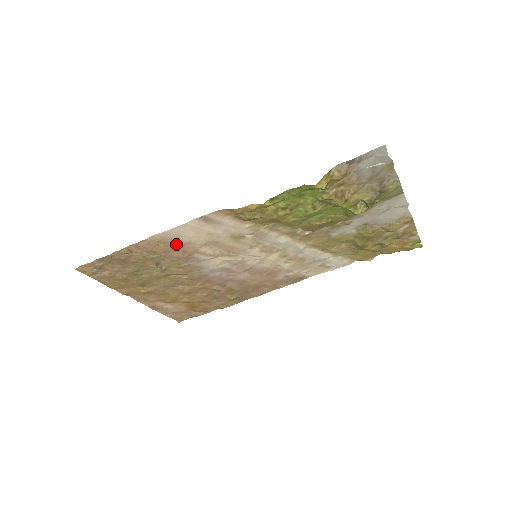
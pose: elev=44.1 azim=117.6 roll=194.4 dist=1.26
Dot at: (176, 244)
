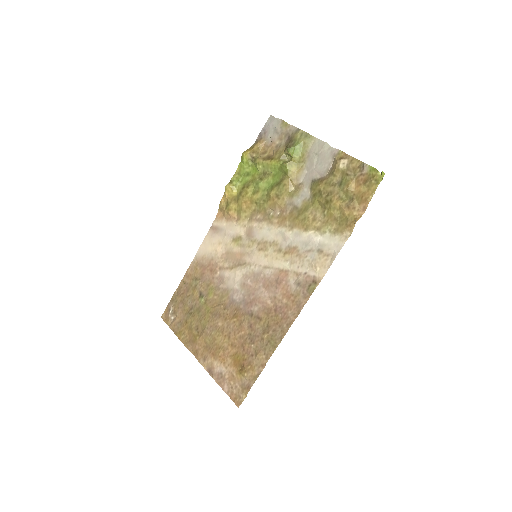
Dot at: (206, 264)
